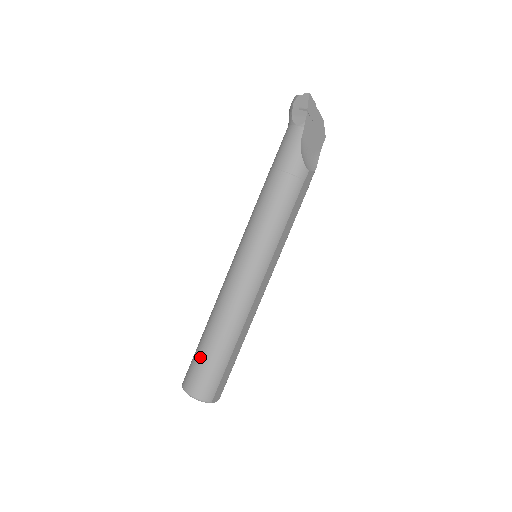
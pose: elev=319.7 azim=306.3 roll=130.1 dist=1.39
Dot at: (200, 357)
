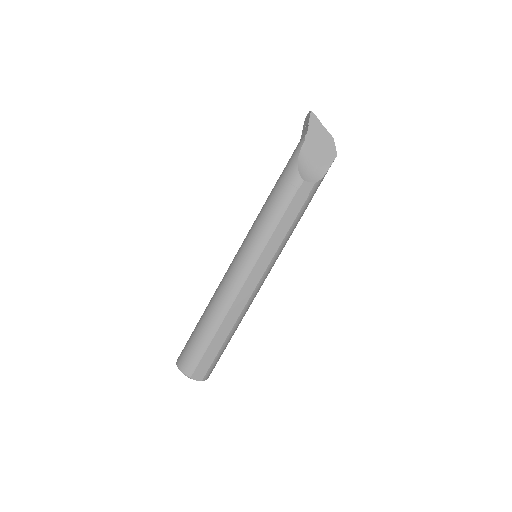
Dot at: (192, 334)
